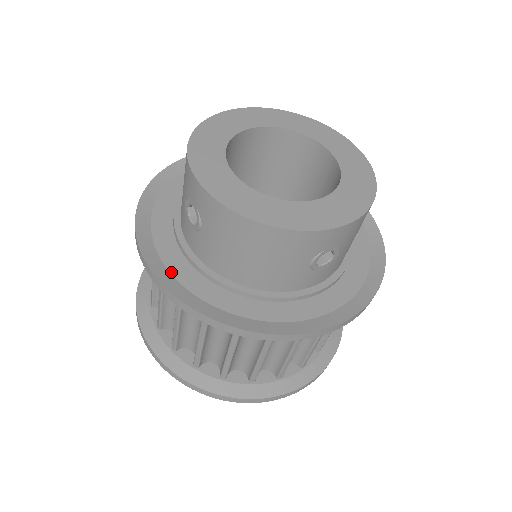
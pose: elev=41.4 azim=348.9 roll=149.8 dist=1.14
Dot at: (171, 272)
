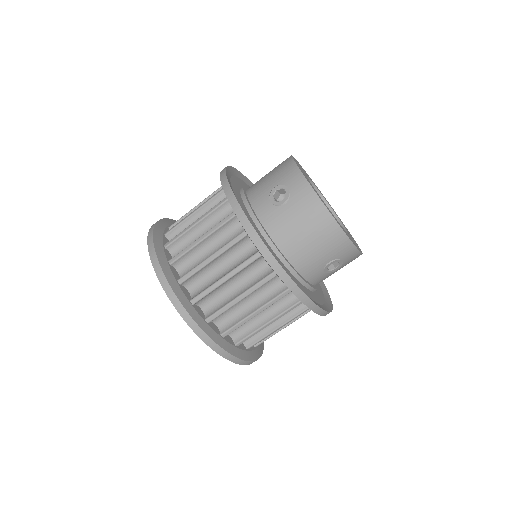
Dot at: (248, 219)
